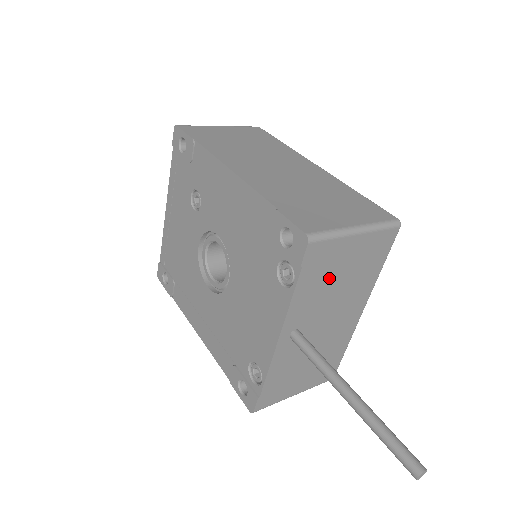
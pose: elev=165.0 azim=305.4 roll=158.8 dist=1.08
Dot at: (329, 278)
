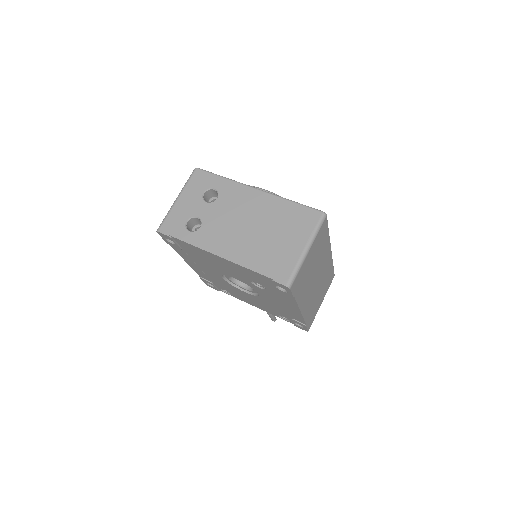
Dot at: occluded
